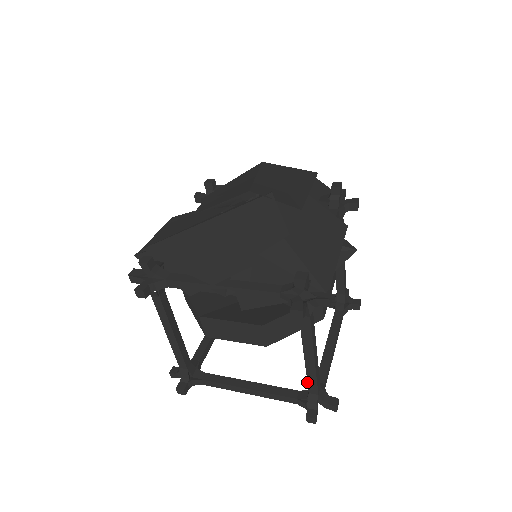
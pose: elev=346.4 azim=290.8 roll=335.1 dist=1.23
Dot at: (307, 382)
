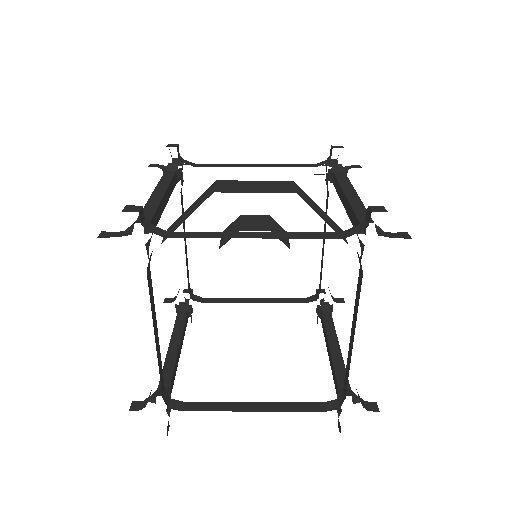
Dot at: (354, 213)
